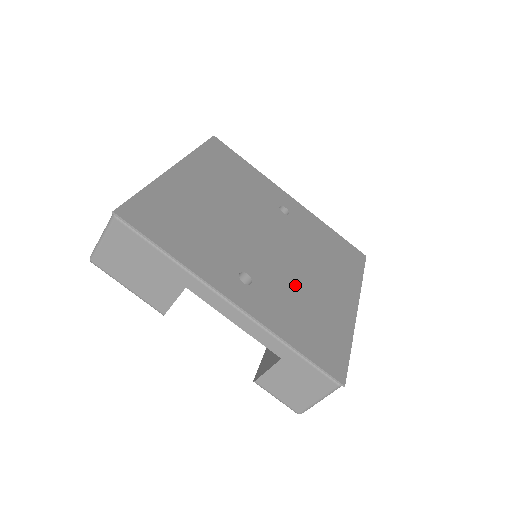
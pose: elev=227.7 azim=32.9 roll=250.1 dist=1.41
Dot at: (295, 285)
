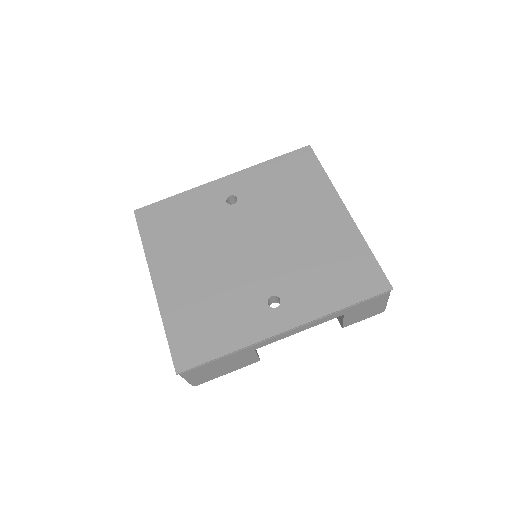
Dot at: (300, 257)
